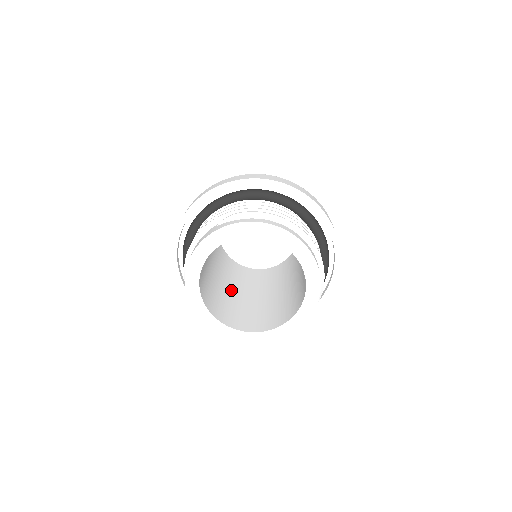
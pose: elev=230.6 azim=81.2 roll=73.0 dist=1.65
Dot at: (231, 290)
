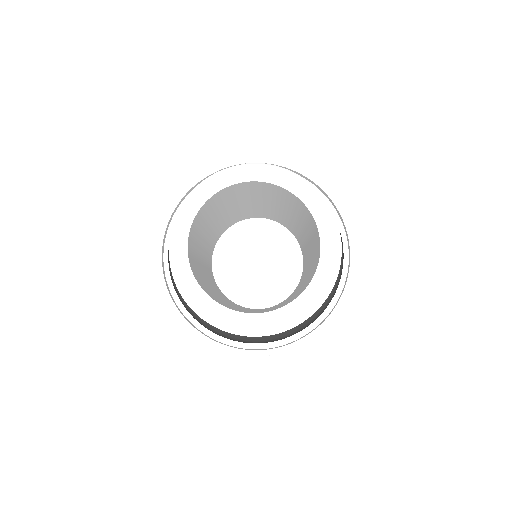
Dot at: (219, 297)
